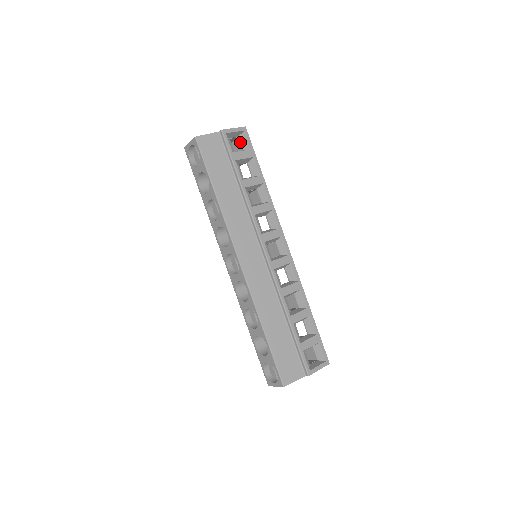
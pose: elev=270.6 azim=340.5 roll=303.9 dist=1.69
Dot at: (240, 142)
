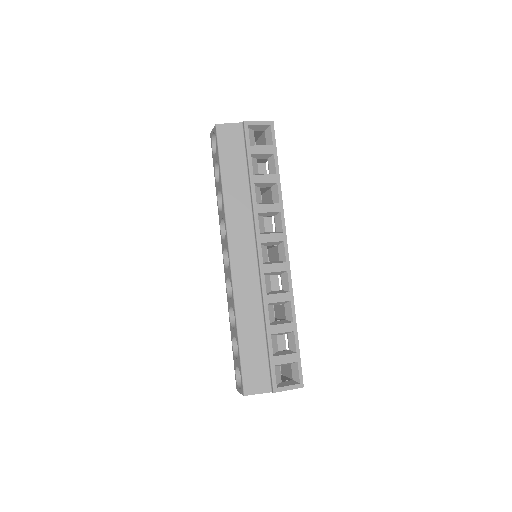
Dot at: (265, 136)
